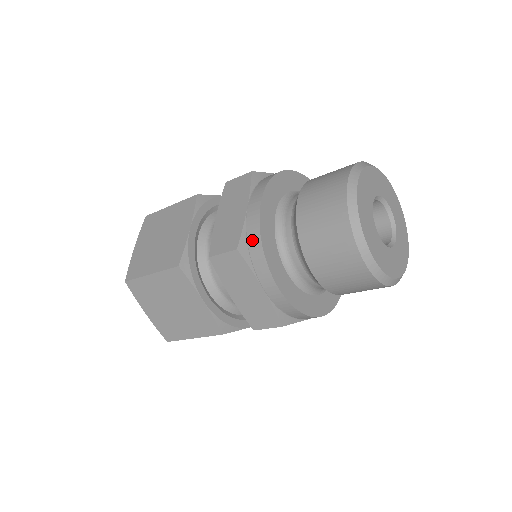
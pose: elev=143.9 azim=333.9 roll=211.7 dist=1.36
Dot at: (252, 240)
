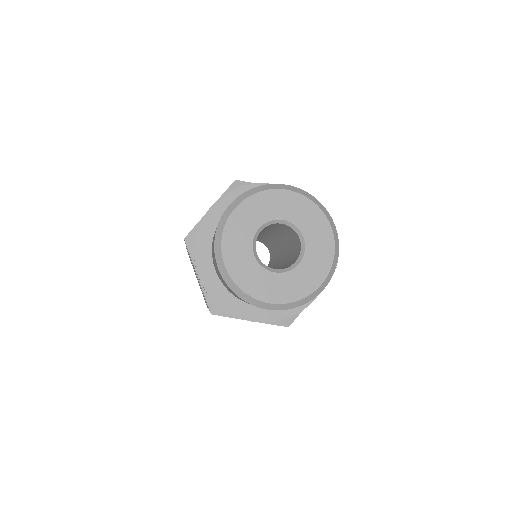
Dot at: occluded
